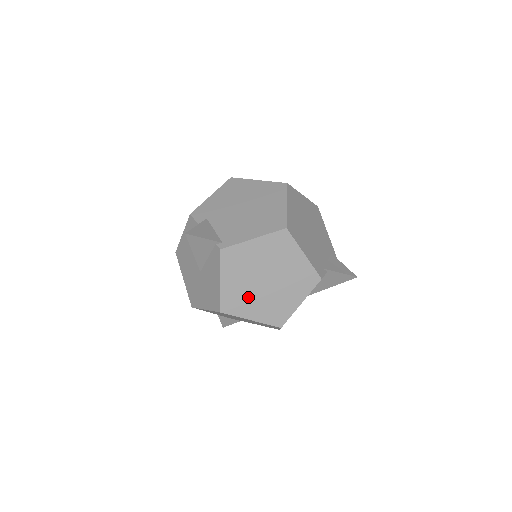
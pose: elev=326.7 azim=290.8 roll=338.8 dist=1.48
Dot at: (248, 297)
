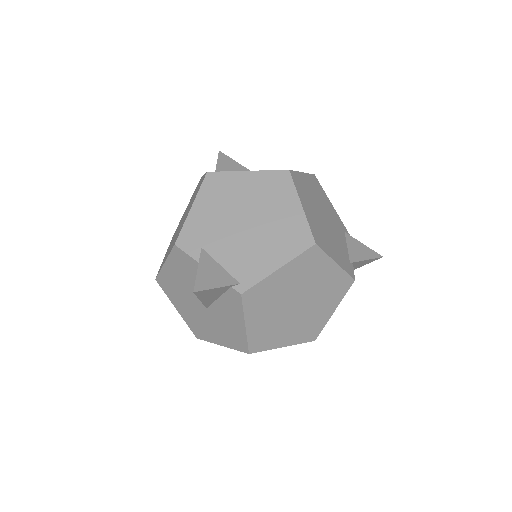
Dot at: (278, 328)
